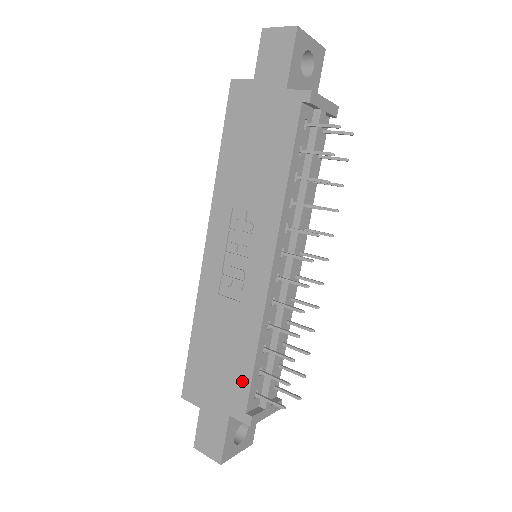
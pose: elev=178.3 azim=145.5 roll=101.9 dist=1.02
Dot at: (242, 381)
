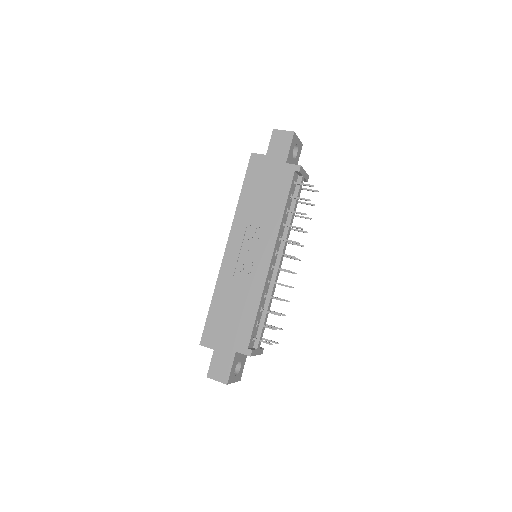
Dot at: (247, 329)
